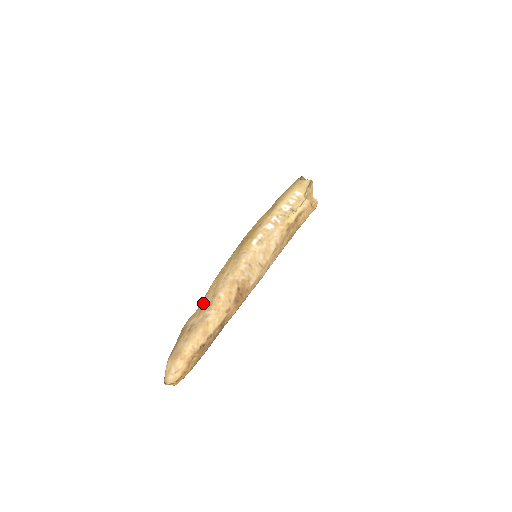
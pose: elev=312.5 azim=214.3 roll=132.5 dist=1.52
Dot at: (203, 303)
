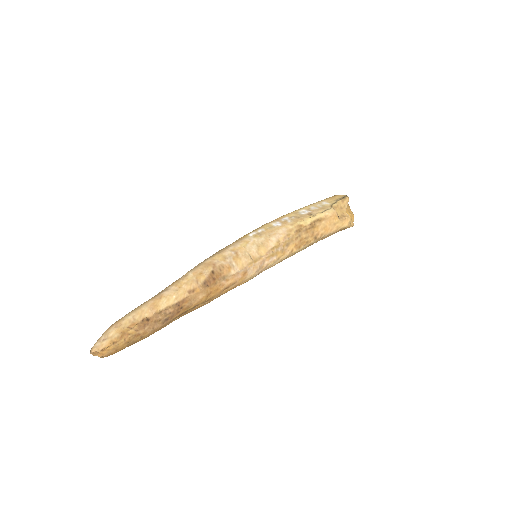
Dot at: occluded
